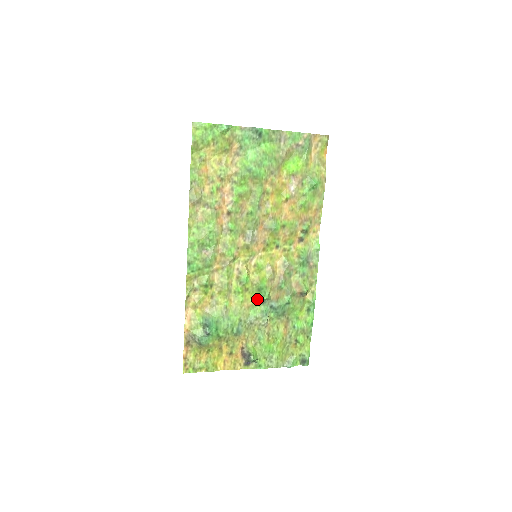
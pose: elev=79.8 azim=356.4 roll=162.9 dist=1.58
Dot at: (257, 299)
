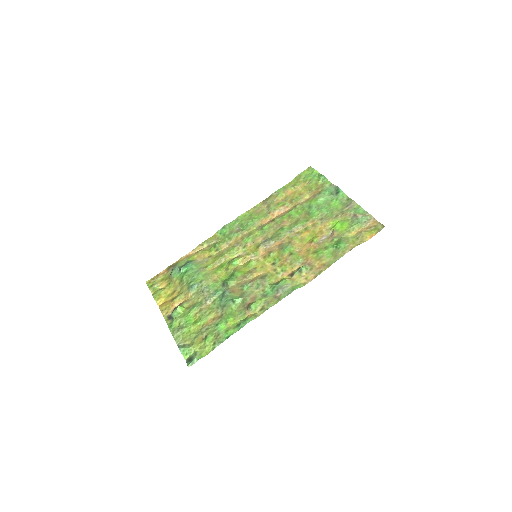
Dot at: (224, 280)
